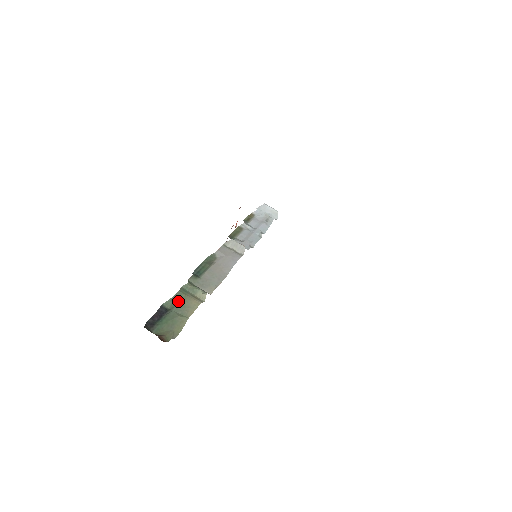
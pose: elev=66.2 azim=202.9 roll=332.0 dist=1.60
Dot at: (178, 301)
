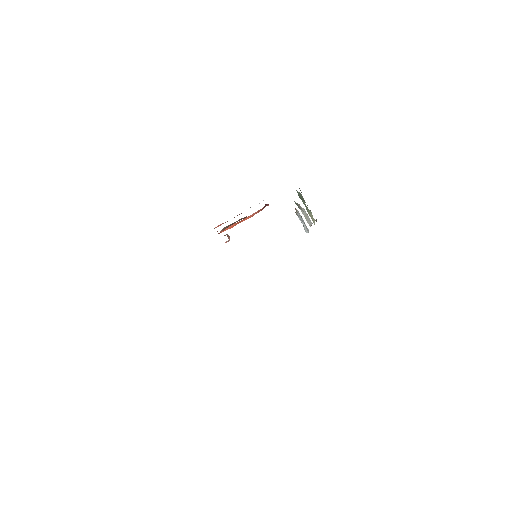
Dot at: occluded
